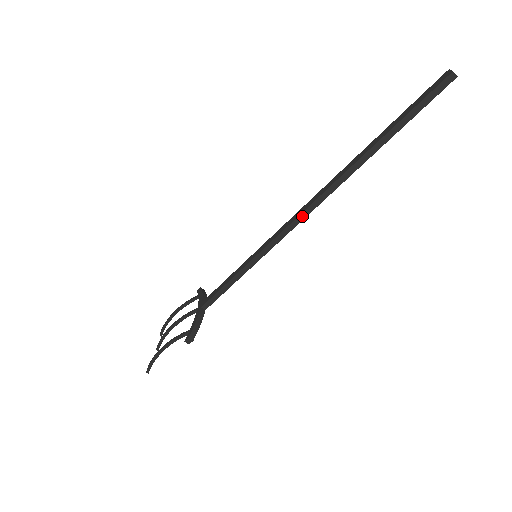
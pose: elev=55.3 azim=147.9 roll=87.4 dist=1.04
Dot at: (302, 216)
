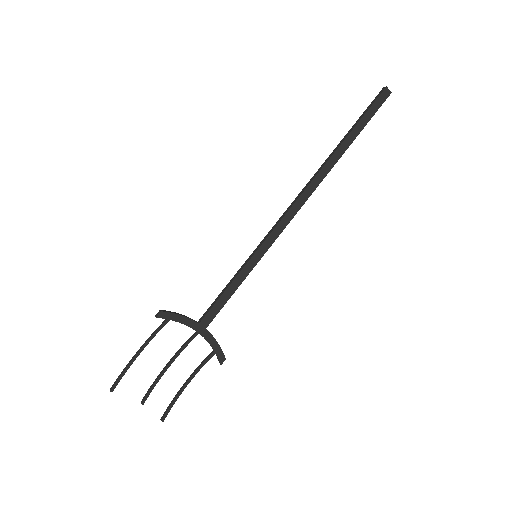
Dot at: (292, 205)
